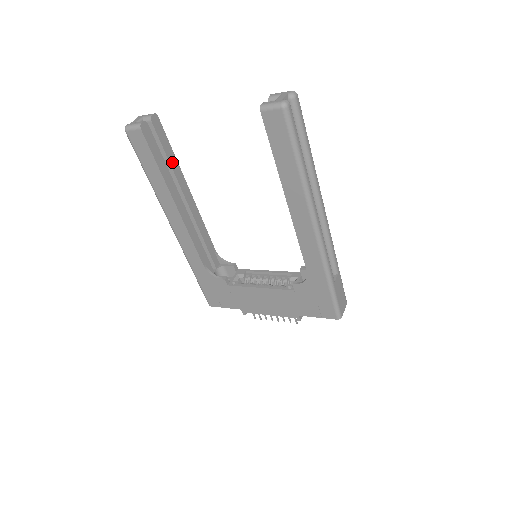
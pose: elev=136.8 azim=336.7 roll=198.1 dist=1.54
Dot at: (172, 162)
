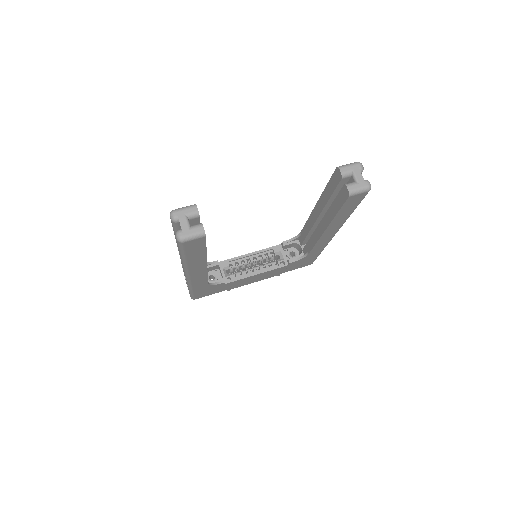
Dot at: occluded
